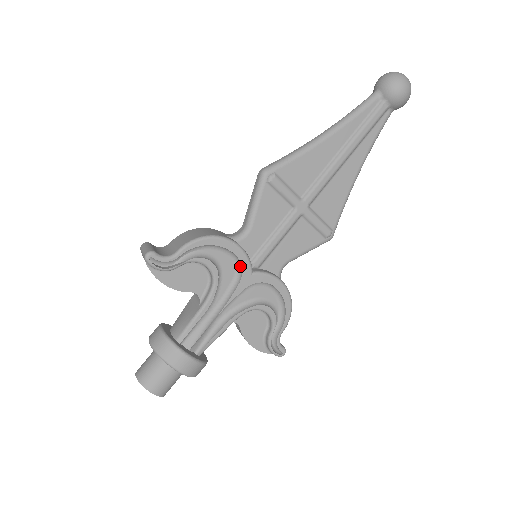
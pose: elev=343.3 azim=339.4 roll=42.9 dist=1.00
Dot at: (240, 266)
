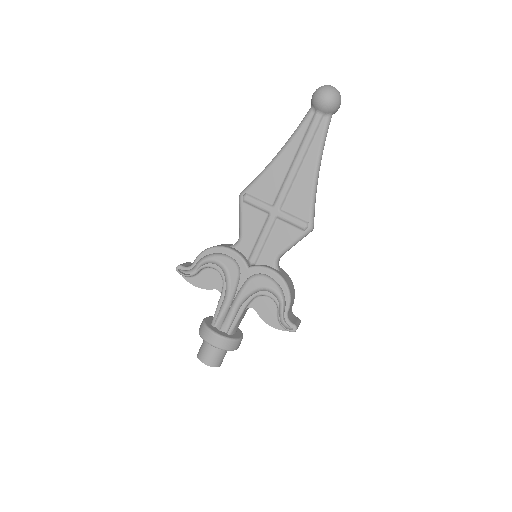
Dot at: (238, 264)
